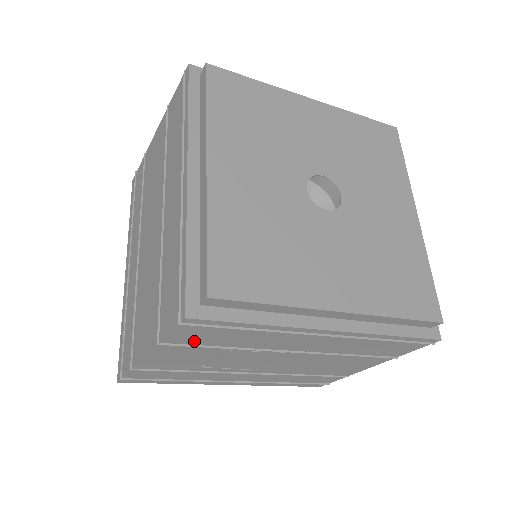
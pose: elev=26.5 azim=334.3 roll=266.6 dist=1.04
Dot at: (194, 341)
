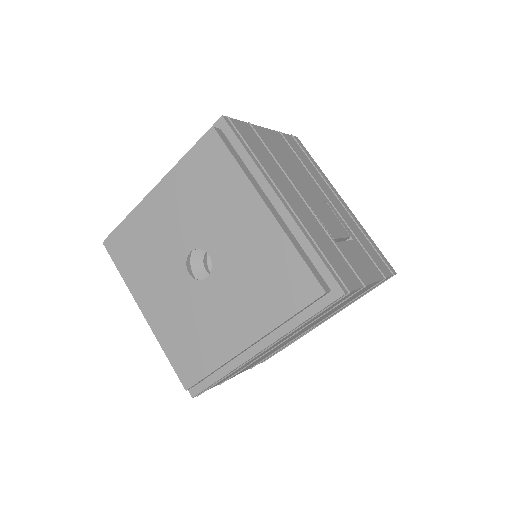
Dot at: occluded
